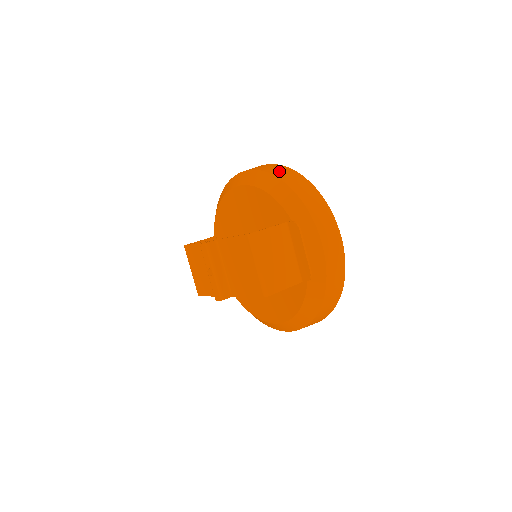
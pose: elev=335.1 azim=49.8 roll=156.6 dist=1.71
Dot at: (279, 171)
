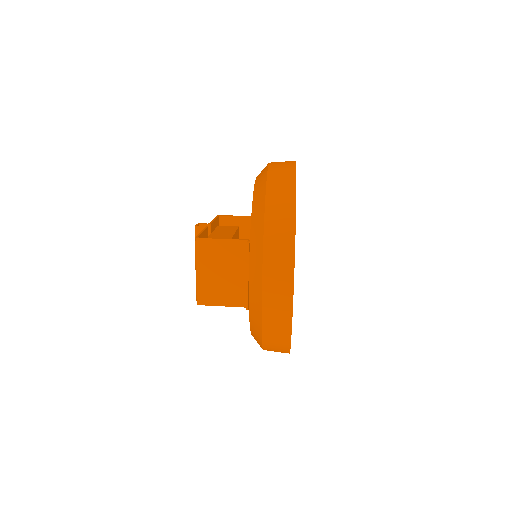
Dot at: (279, 178)
